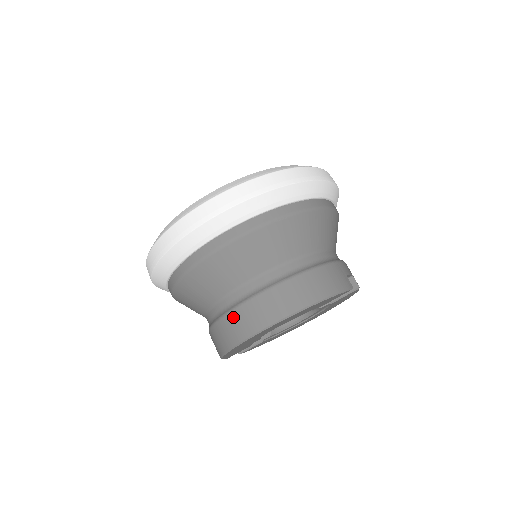
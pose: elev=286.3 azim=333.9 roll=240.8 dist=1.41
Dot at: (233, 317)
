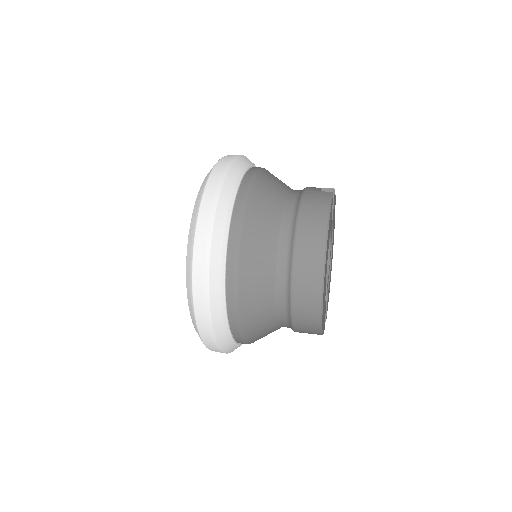
Dot at: (297, 300)
